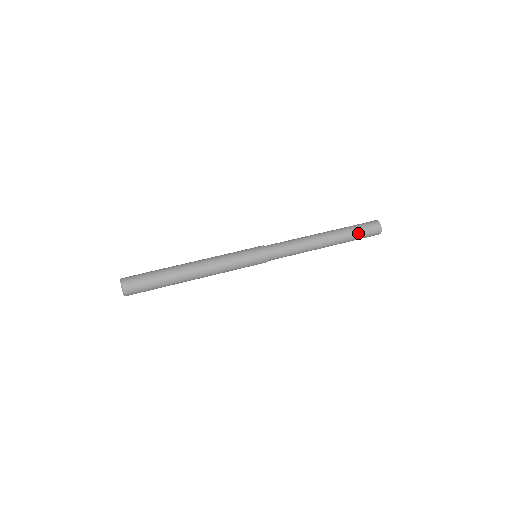
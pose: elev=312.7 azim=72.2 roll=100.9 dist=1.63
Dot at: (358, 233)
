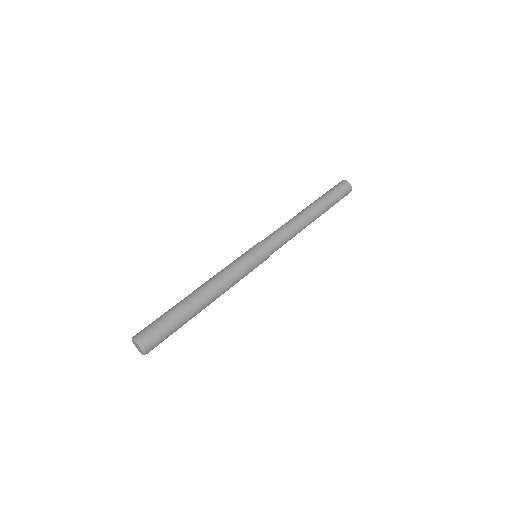
Dot at: occluded
